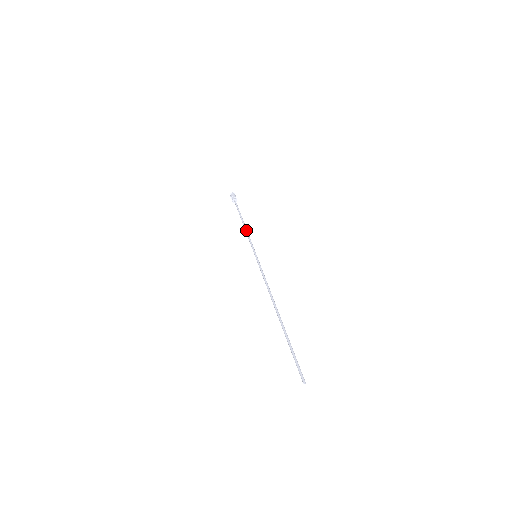
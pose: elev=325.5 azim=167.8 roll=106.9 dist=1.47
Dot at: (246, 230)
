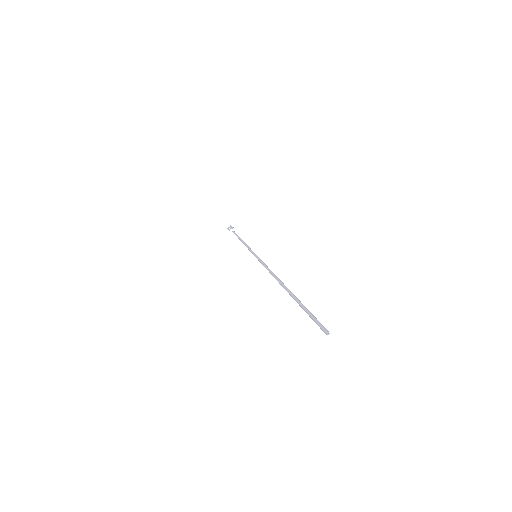
Dot at: (244, 243)
